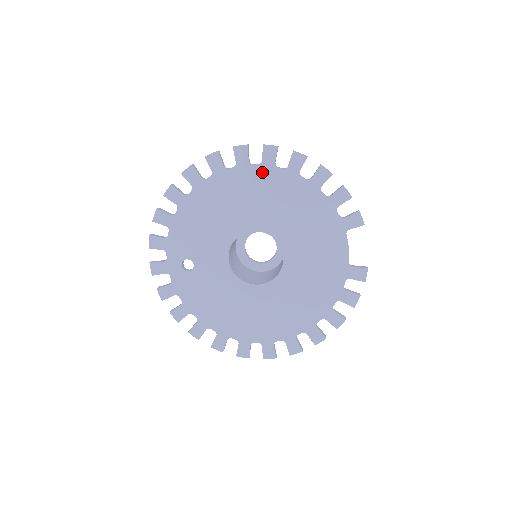
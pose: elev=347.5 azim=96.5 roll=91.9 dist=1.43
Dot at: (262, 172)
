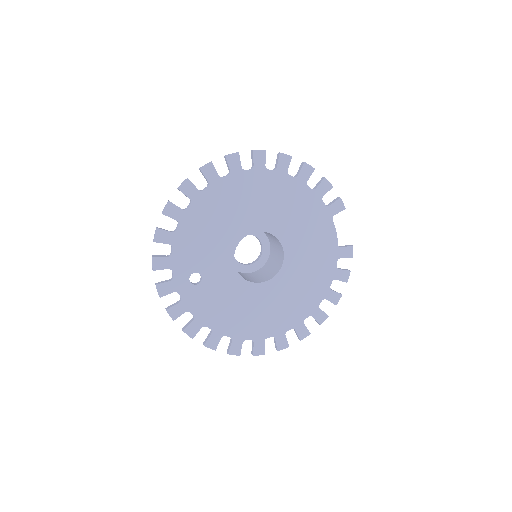
Dot at: (255, 176)
